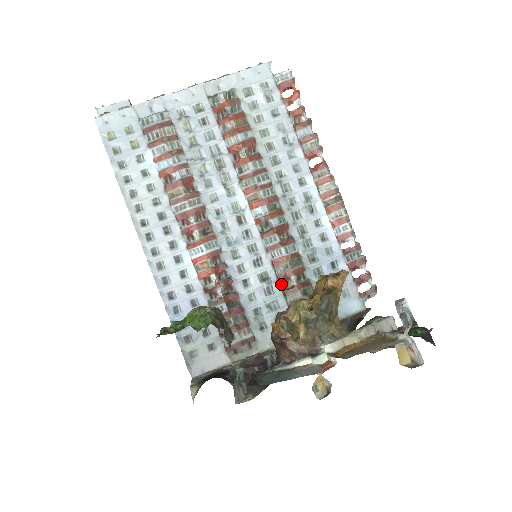
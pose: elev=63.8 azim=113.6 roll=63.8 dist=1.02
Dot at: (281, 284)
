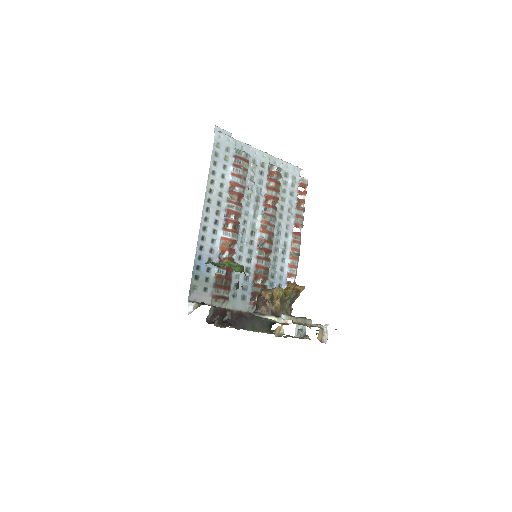
Dot at: (253, 279)
